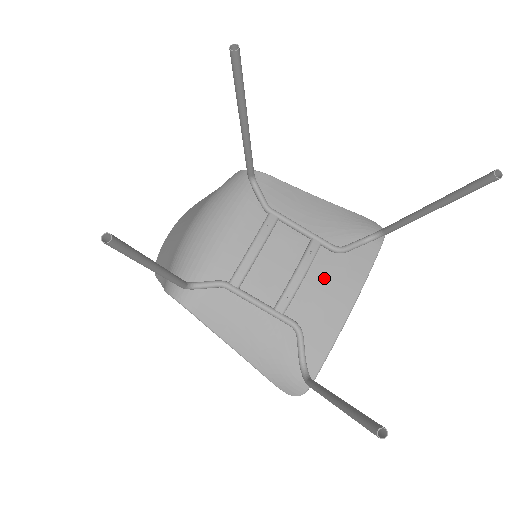
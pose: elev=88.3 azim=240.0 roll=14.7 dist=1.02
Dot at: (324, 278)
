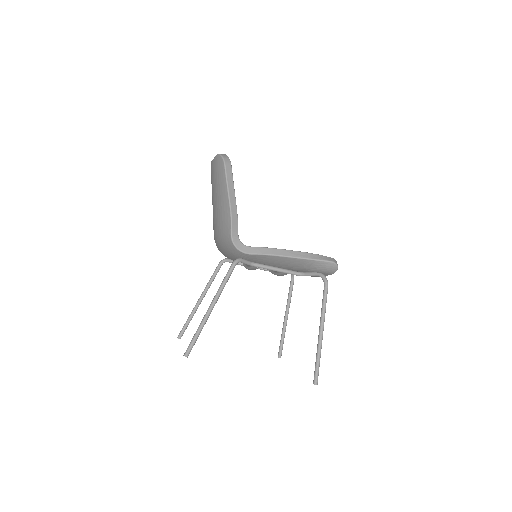
Dot at: occluded
